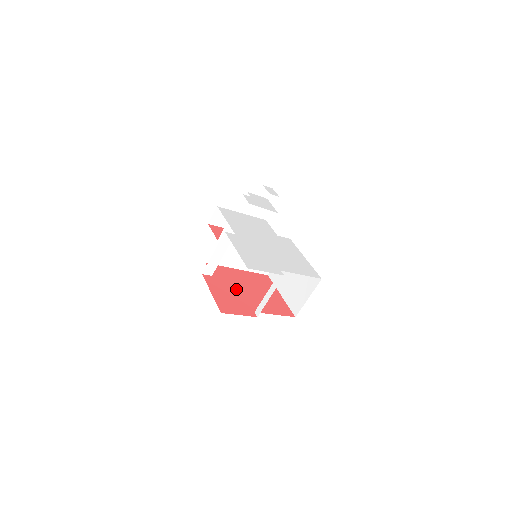
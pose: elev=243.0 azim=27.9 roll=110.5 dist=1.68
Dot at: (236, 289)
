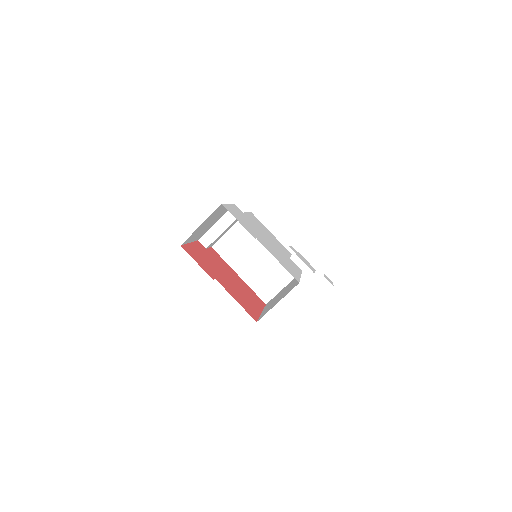
Dot at: (218, 267)
